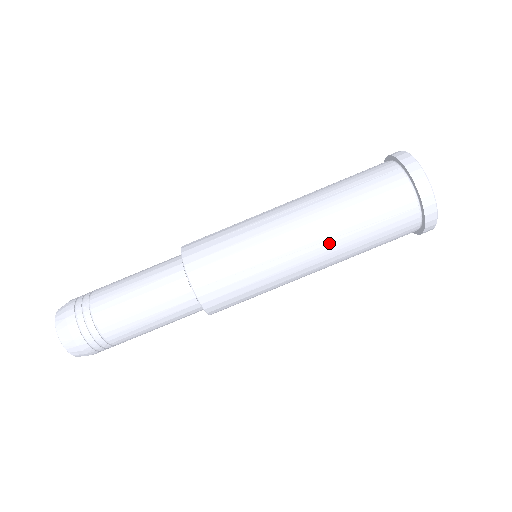
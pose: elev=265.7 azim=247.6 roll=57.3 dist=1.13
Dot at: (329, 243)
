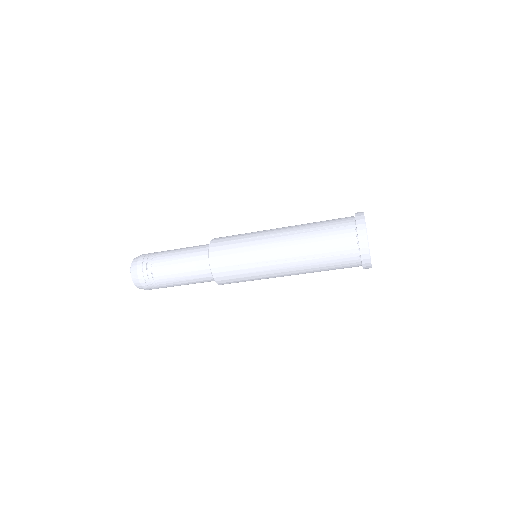
Dot at: (297, 261)
